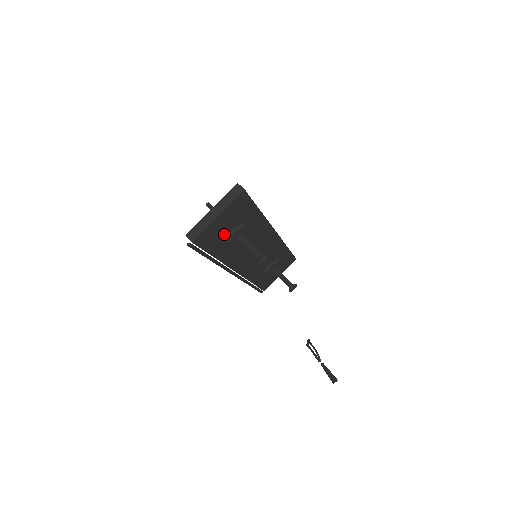
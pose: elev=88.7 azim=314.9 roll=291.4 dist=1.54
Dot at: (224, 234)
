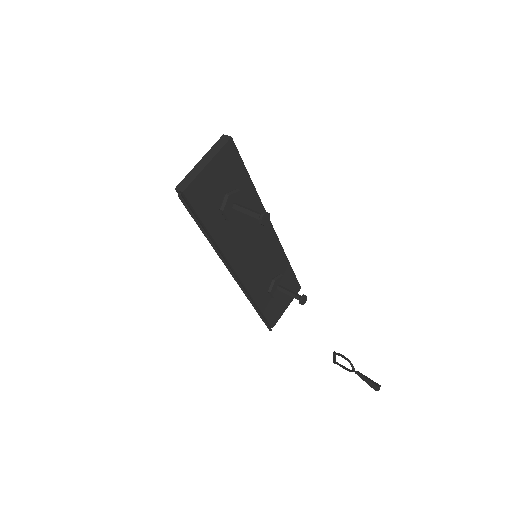
Dot at: (217, 199)
